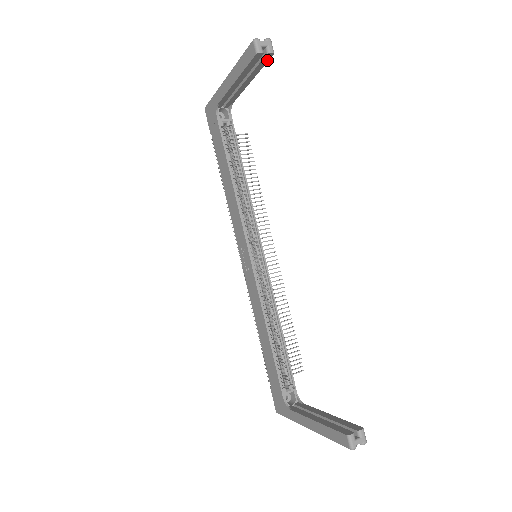
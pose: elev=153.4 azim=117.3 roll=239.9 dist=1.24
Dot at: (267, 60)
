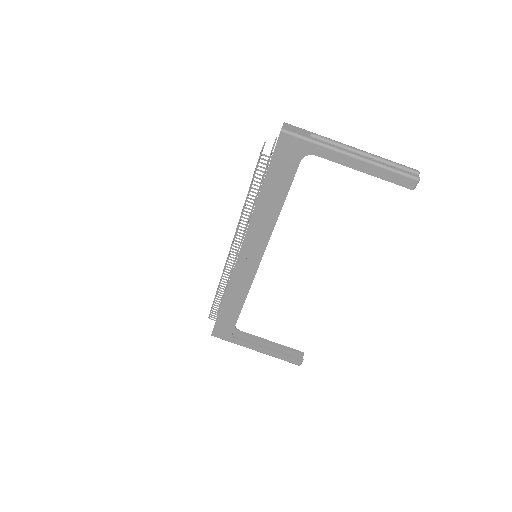
Dot at: occluded
